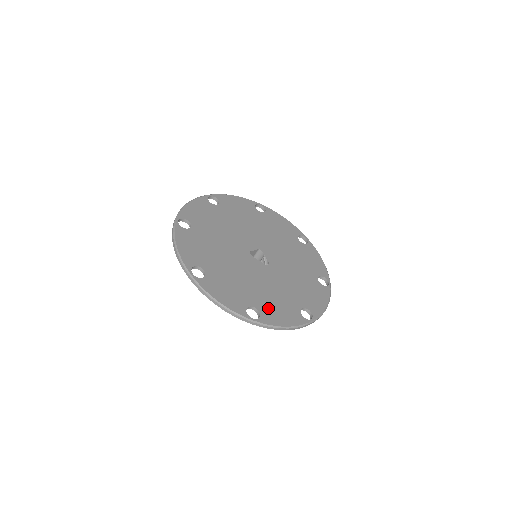
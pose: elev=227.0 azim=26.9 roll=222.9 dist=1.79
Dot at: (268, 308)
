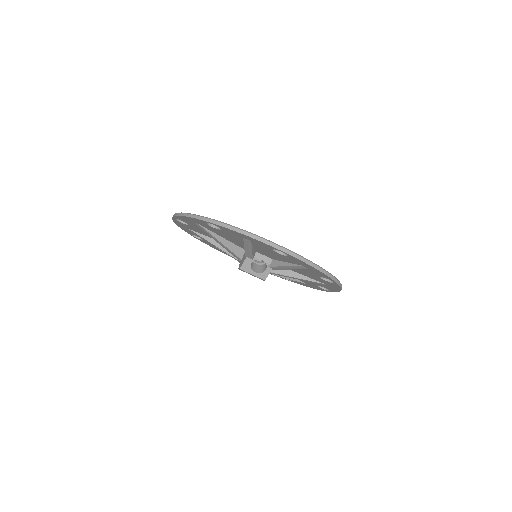
Dot at: occluded
